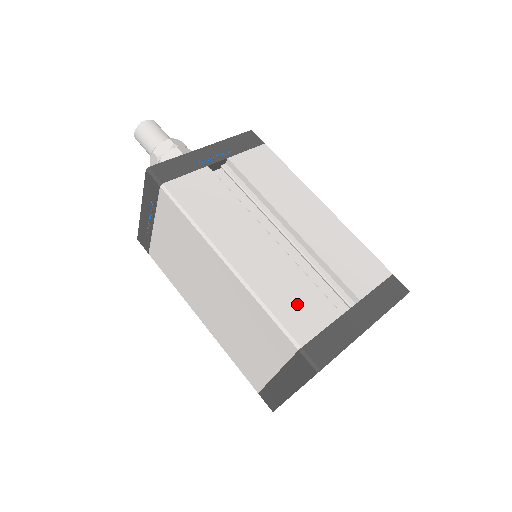
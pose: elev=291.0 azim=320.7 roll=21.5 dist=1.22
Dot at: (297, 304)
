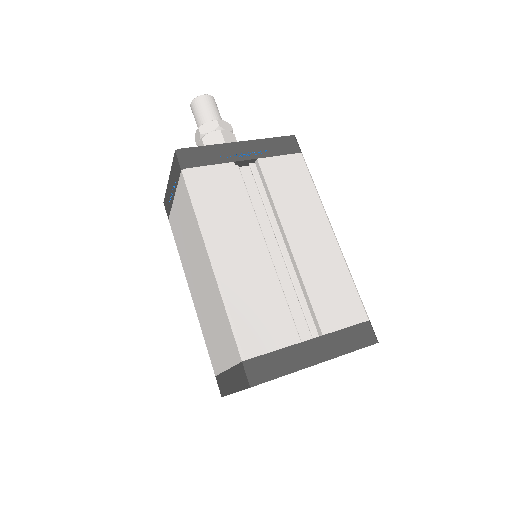
Dot at: (260, 320)
